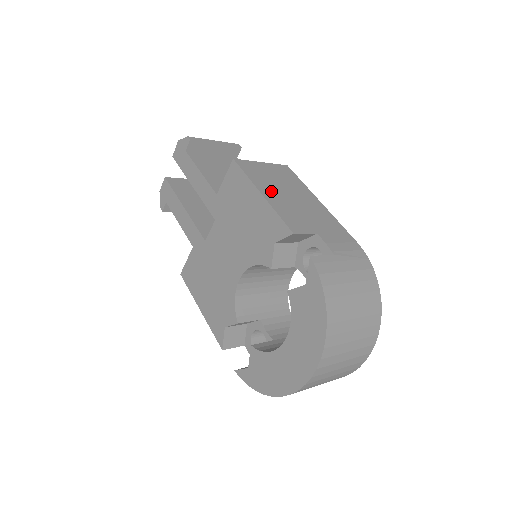
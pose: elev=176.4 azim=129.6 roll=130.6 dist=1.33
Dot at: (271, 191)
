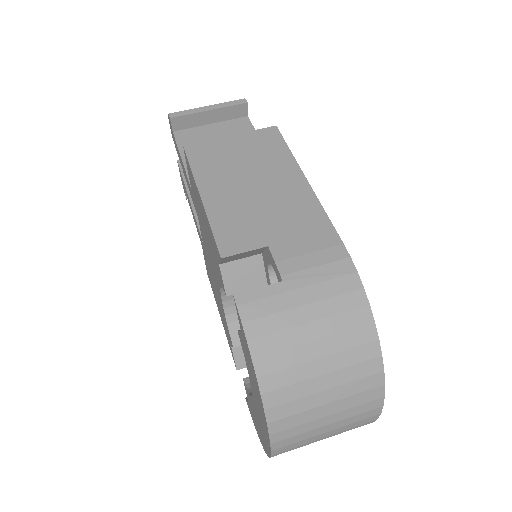
Dot at: (220, 186)
